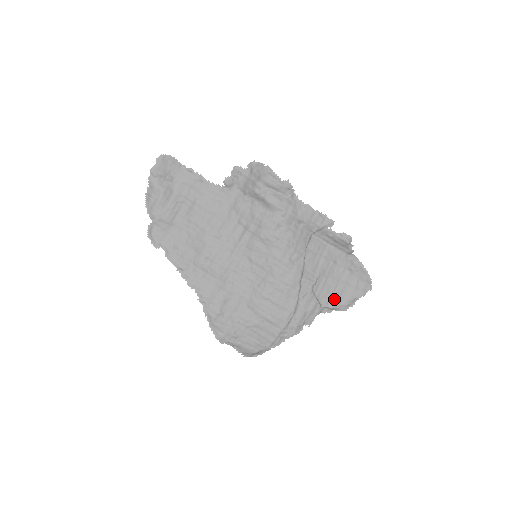
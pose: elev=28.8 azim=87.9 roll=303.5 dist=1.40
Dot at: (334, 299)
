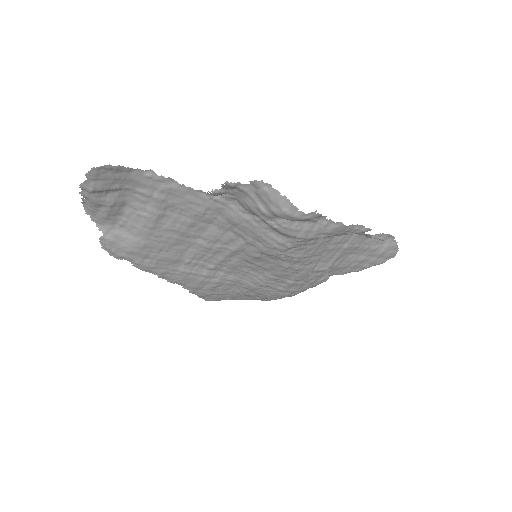
Dot at: (347, 270)
